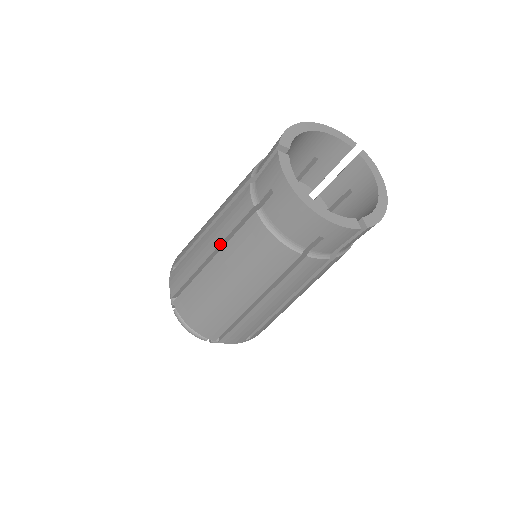
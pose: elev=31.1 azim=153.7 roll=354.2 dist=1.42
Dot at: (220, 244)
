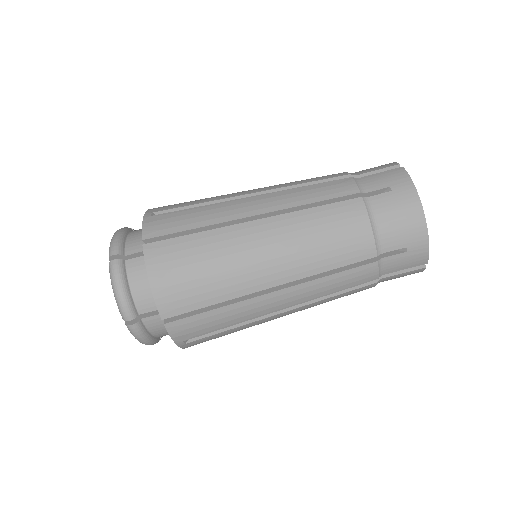
Dot at: (286, 208)
